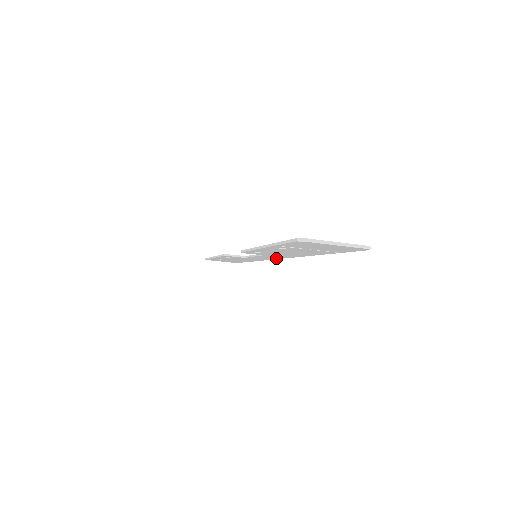
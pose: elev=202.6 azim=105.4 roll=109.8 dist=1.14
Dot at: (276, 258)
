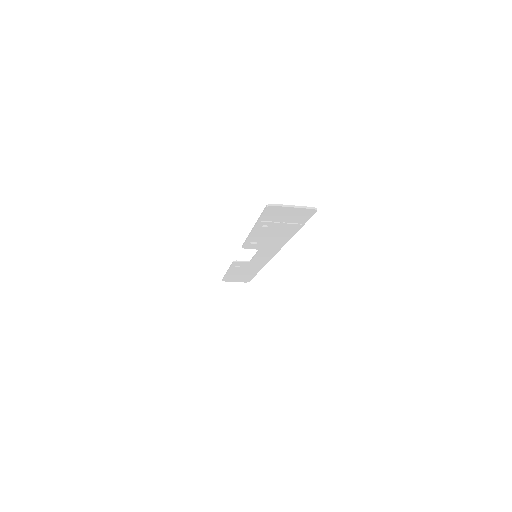
Dot at: (271, 255)
